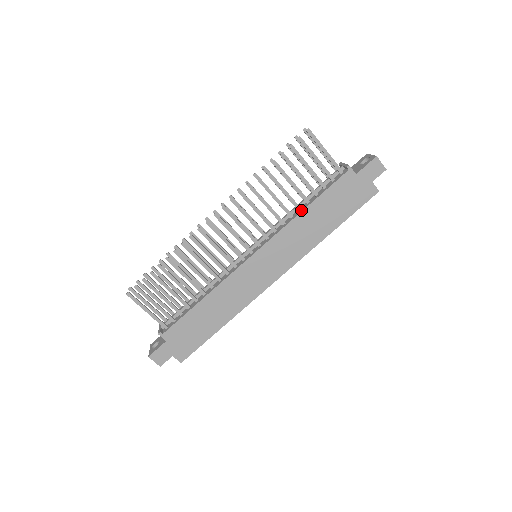
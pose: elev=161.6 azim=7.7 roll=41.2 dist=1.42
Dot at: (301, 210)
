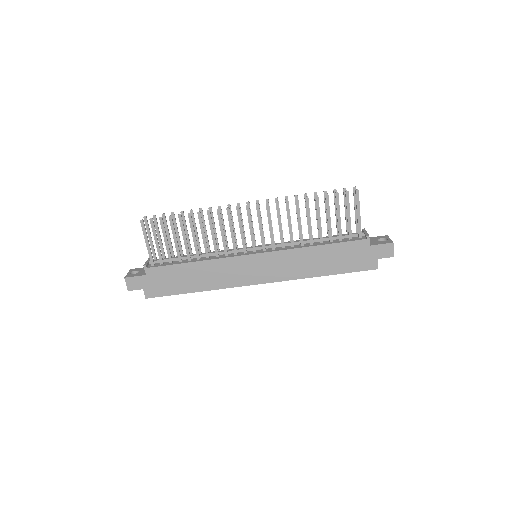
Dot at: (312, 245)
